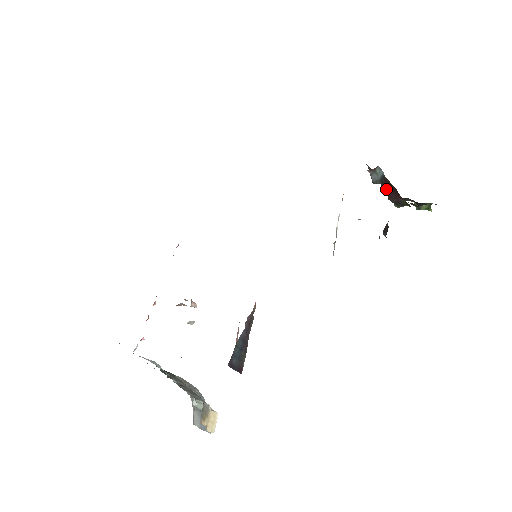
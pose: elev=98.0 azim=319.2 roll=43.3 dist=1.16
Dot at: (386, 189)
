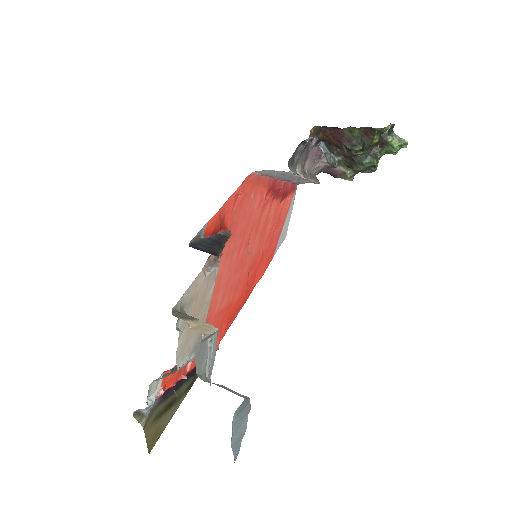
Dot at: (353, 163)
